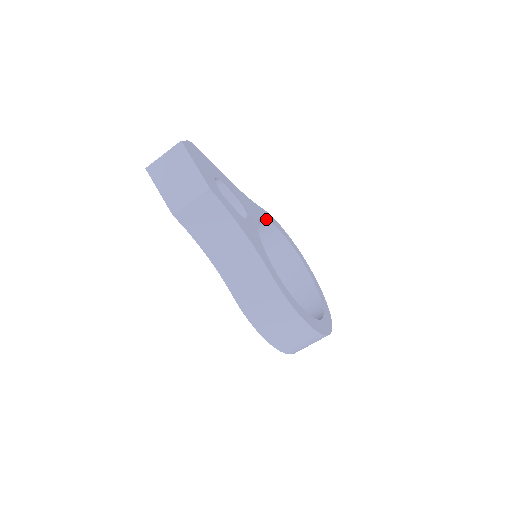
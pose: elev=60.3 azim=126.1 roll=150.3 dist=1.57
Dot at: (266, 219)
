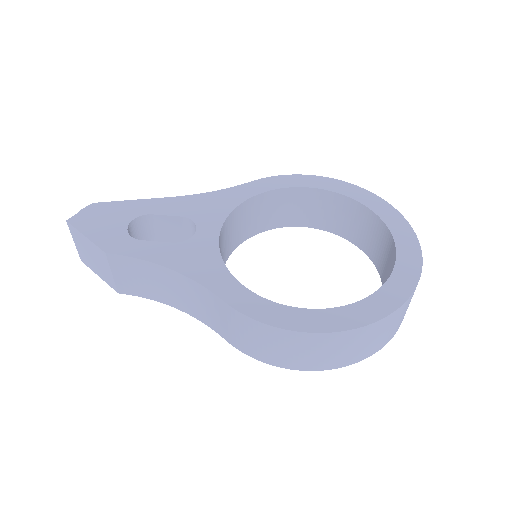
Dot at: (257, 194)
